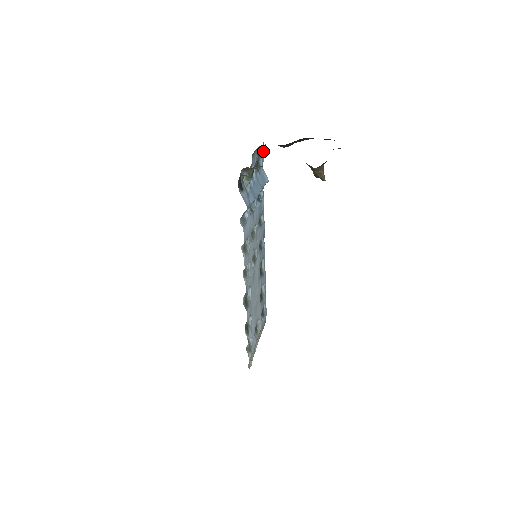
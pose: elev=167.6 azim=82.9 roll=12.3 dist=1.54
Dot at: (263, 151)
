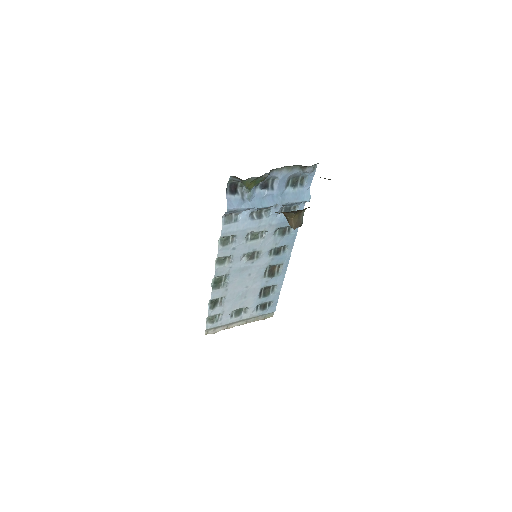
Dot at: (306, 171)
